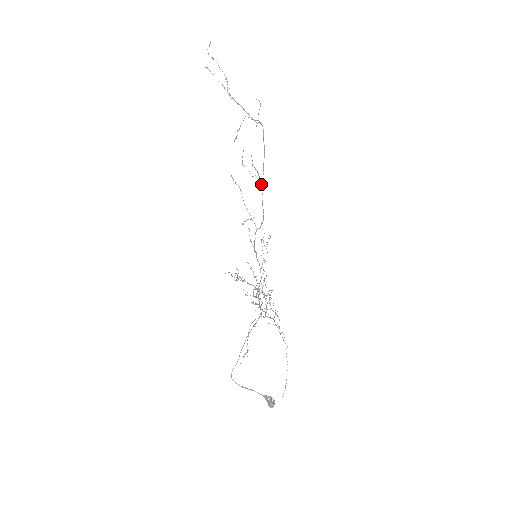
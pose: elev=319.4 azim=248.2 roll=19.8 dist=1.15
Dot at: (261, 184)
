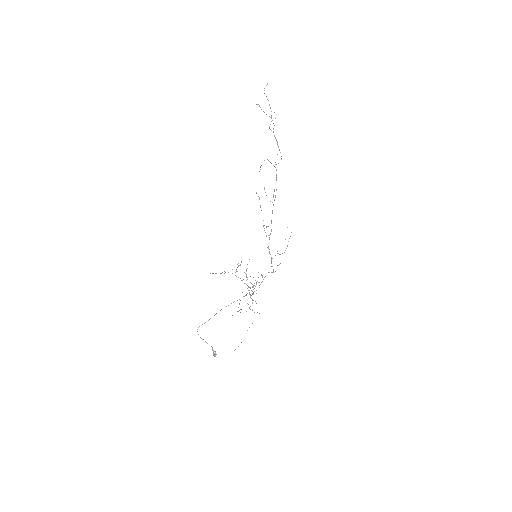
Dot at: occluded
